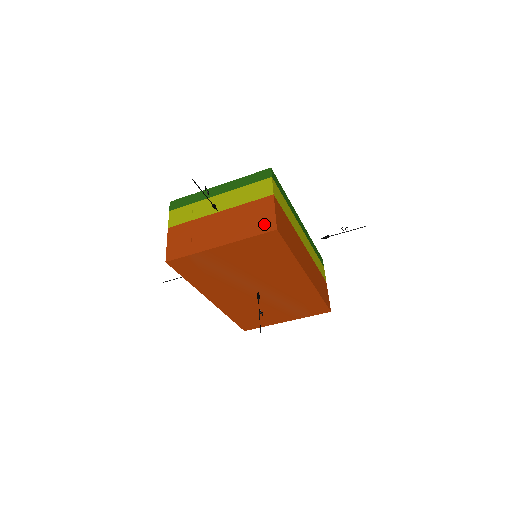
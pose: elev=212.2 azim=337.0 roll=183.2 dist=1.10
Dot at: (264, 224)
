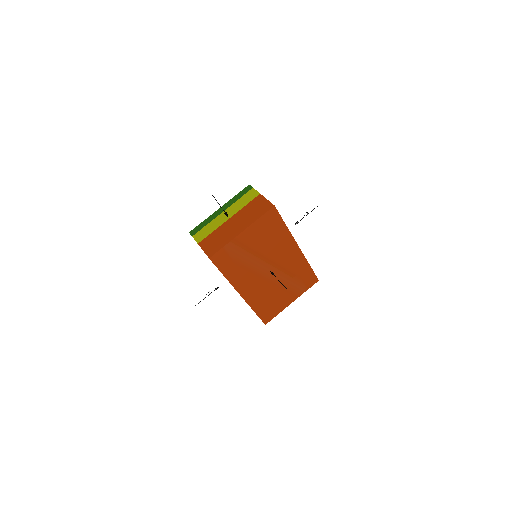
Dot at: (264, 208)
